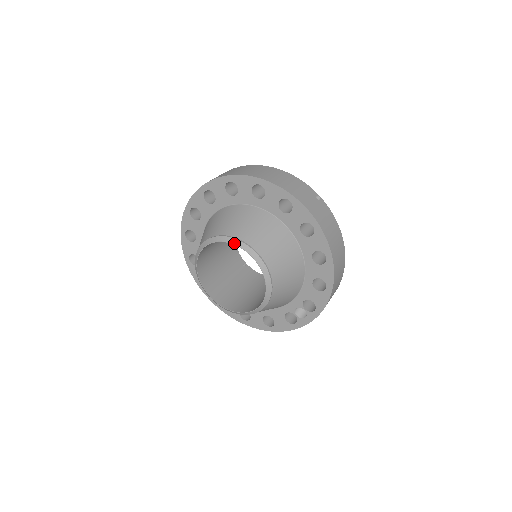
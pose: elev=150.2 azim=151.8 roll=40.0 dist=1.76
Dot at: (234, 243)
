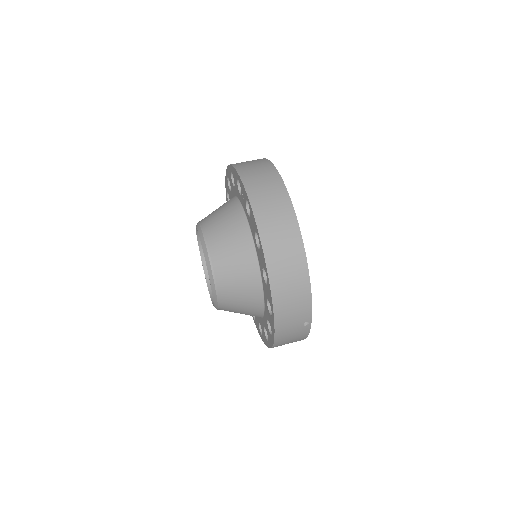
Dot at: (210, 278)
